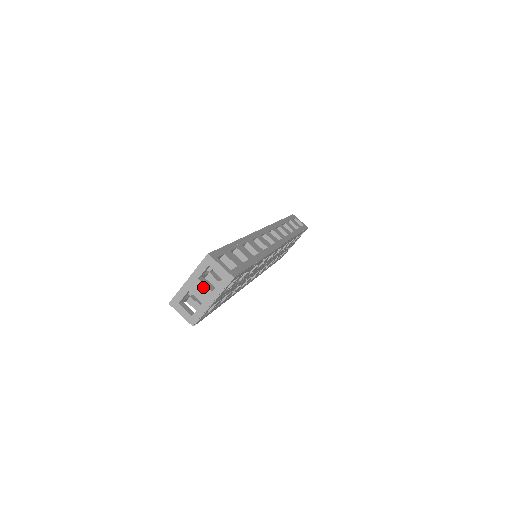
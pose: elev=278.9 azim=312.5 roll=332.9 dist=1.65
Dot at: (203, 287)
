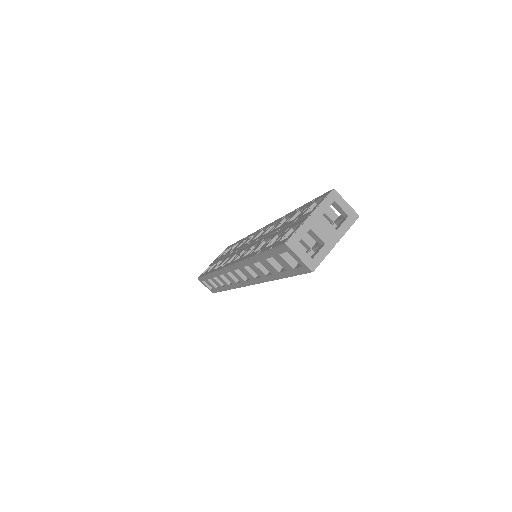
Dot at: (327, 225)
